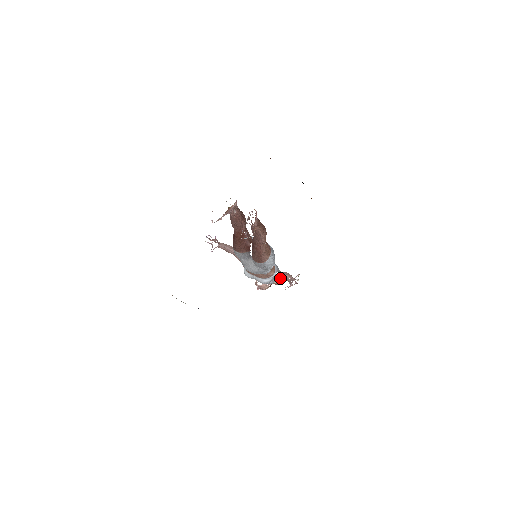
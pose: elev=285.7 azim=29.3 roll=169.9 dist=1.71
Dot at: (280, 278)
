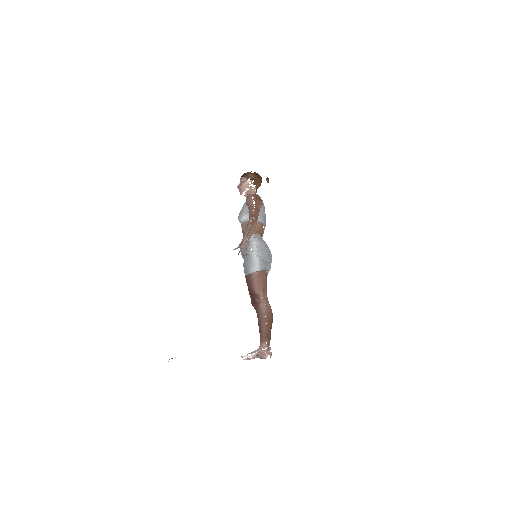
Dot at: occluded
